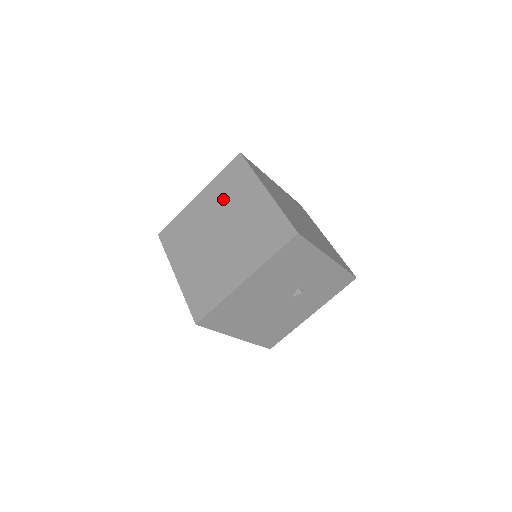
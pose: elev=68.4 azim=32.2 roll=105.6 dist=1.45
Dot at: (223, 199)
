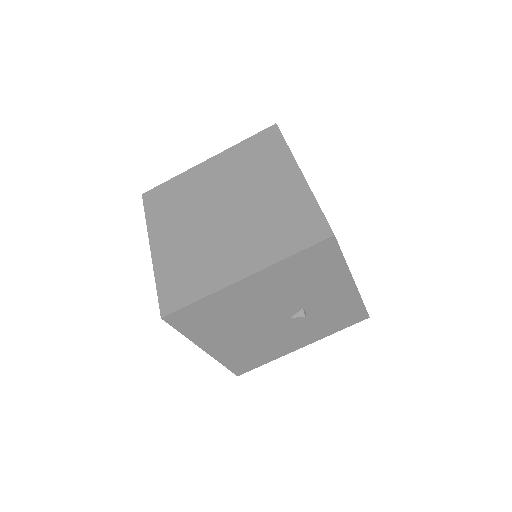
Dot at: (240, 171)
